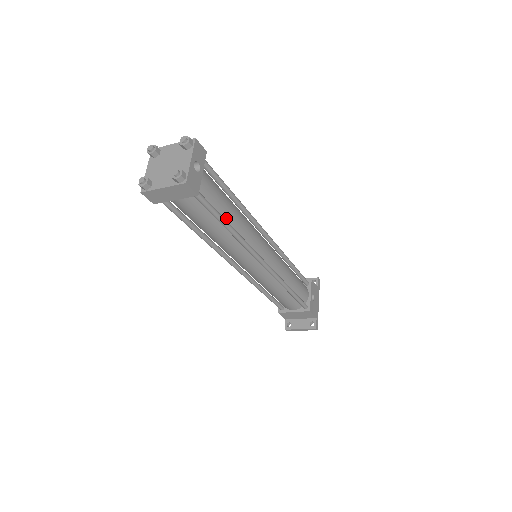
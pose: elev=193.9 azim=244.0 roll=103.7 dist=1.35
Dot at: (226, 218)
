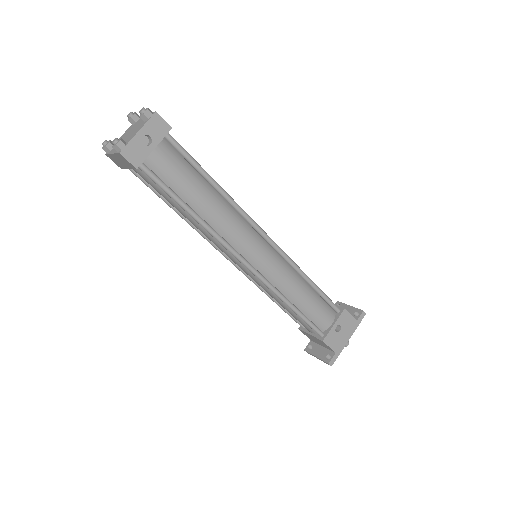
Dot at: (191, 202)
